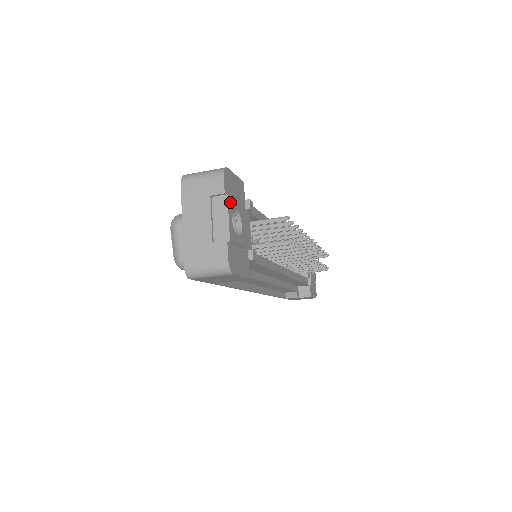
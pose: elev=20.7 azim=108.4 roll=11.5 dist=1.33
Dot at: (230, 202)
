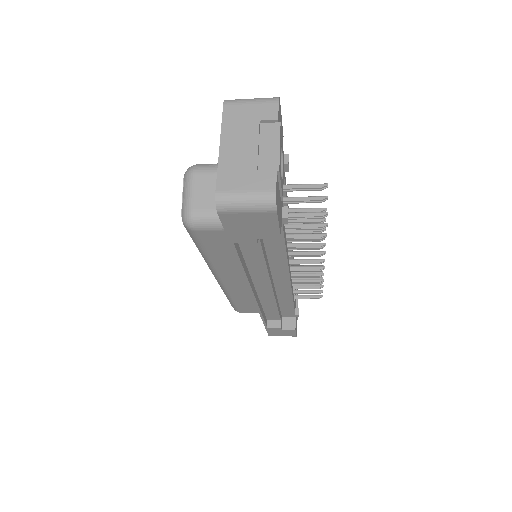
Dot at: (281, 134)
